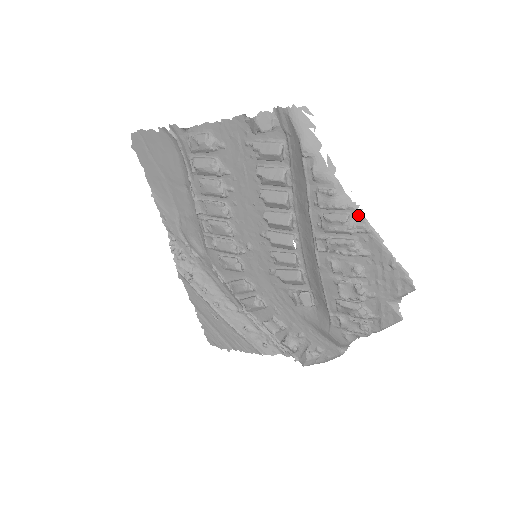
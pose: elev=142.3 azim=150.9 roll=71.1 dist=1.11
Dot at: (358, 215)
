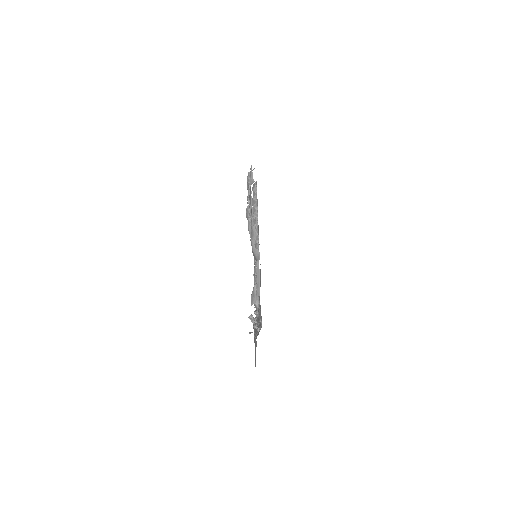
Dot at: occluded
